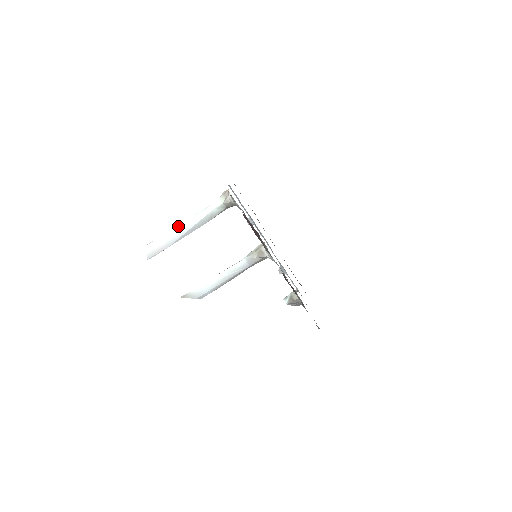
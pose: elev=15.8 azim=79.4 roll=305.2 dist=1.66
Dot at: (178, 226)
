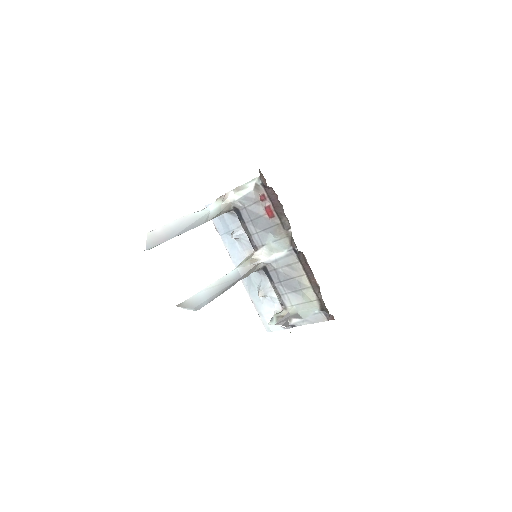
Dot at: (178, 220)
